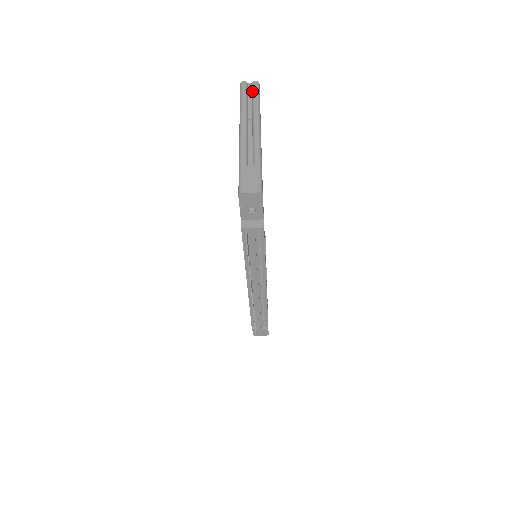
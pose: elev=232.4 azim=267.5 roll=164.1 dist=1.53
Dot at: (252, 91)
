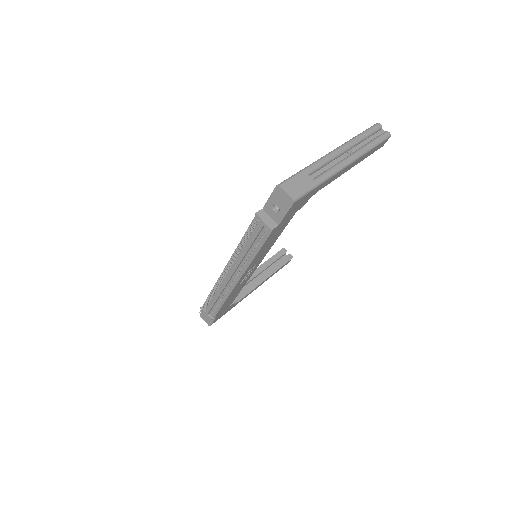
Dot at: (378, 136)
